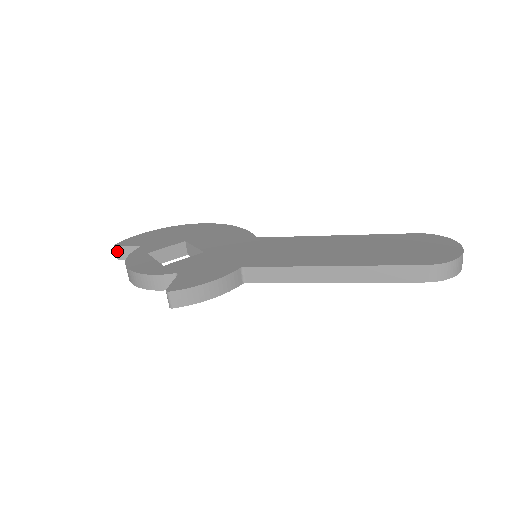
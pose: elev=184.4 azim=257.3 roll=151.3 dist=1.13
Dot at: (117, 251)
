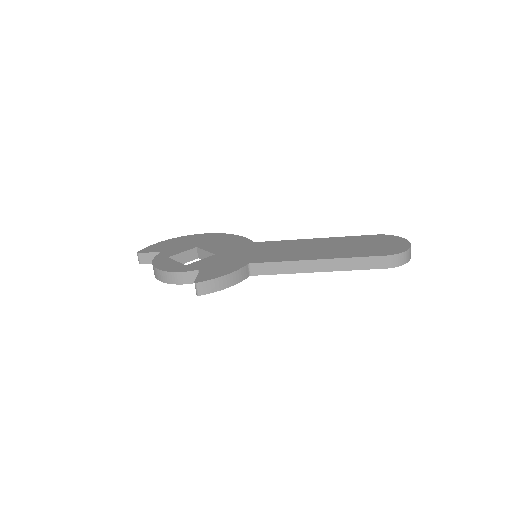
Dot at: (140, 257)
